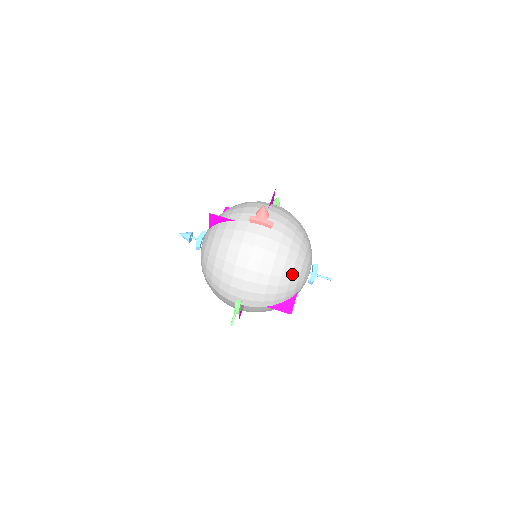
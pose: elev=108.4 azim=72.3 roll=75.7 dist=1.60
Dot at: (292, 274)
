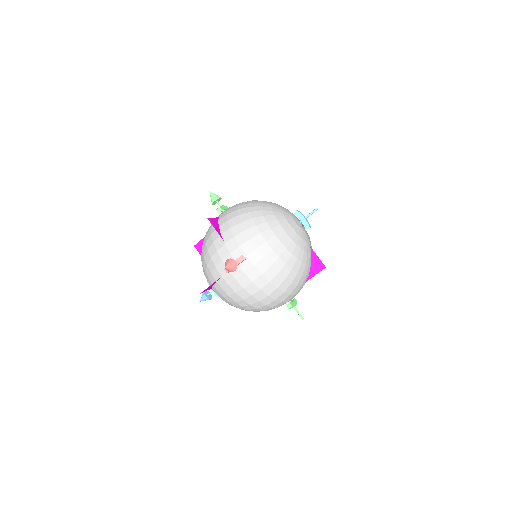
Dot at: (295, 256)
